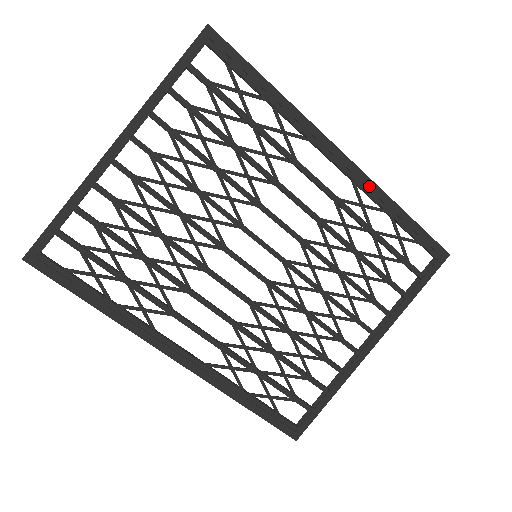
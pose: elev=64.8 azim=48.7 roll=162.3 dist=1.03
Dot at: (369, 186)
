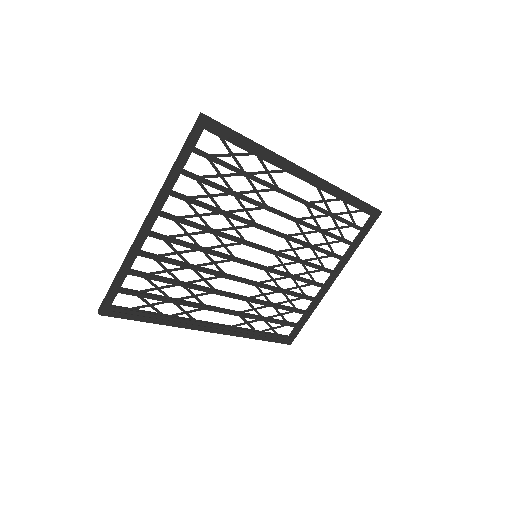
Dot at: (329, 188)
